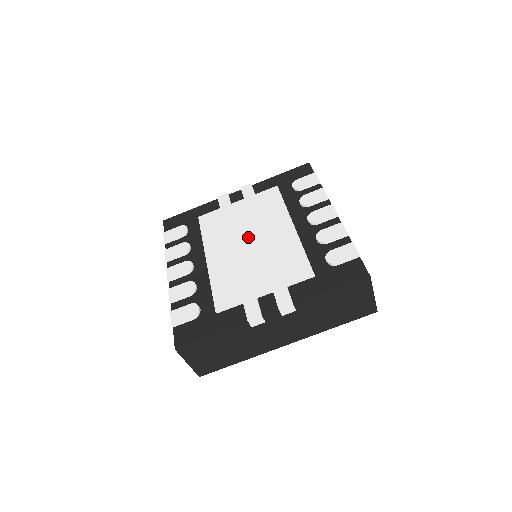
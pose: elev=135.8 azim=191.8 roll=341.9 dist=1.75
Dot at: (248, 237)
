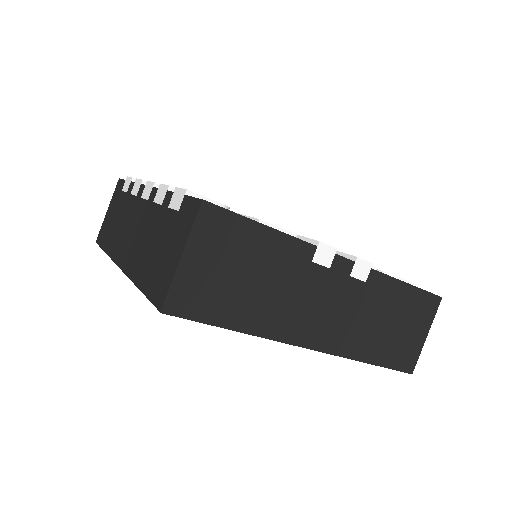
Dot at: occluded
